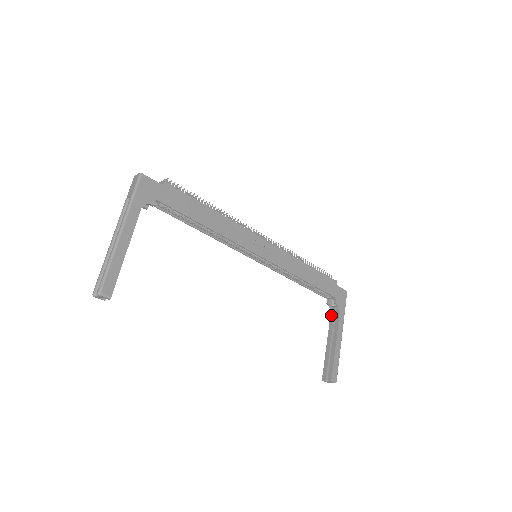
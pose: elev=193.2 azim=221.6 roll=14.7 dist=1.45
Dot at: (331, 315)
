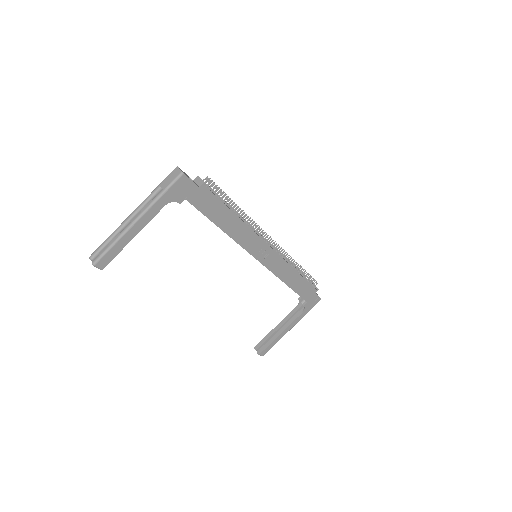
Dot at: (296, 308)
